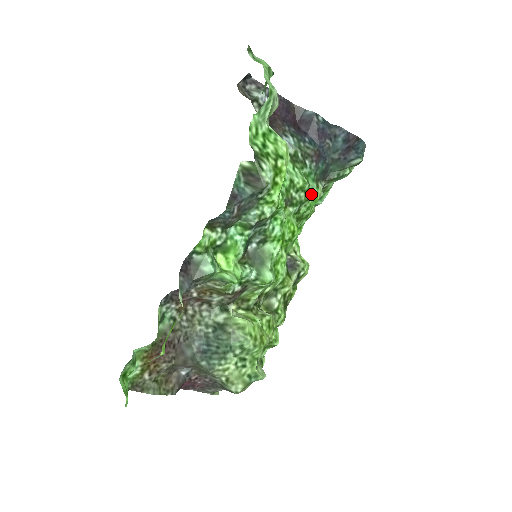
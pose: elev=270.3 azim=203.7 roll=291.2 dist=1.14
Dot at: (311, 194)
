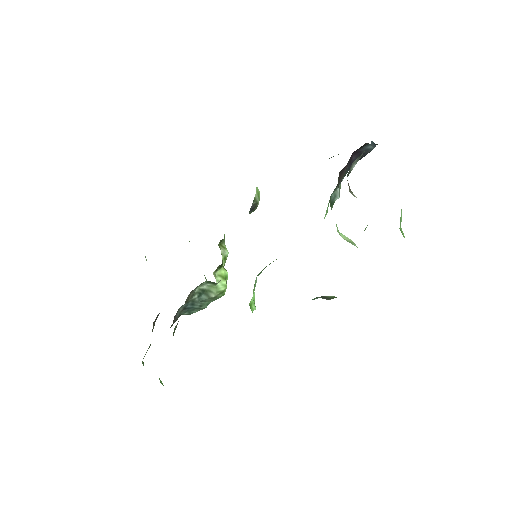
Dot at: occluded
